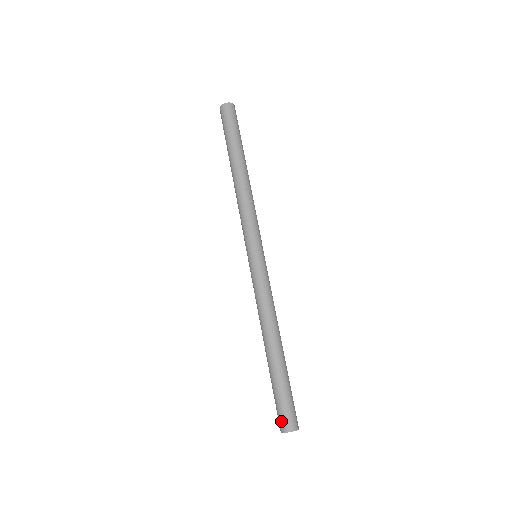
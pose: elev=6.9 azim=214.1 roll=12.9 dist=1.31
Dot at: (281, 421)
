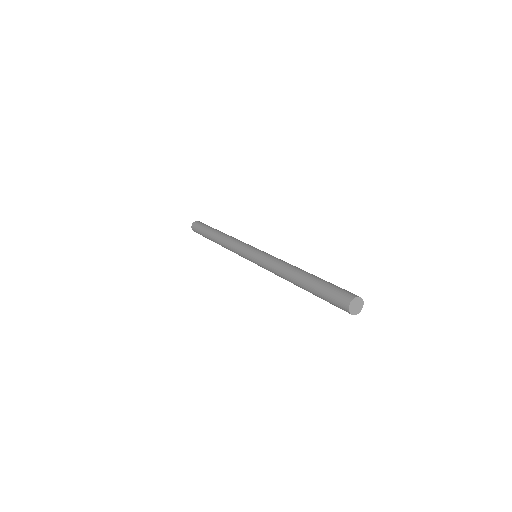
Dot at: (340, 303)
